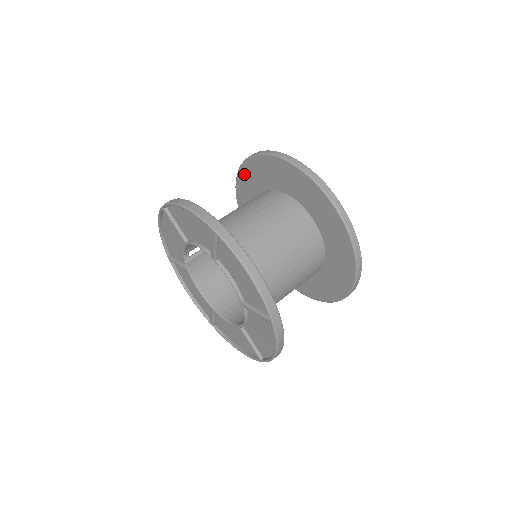
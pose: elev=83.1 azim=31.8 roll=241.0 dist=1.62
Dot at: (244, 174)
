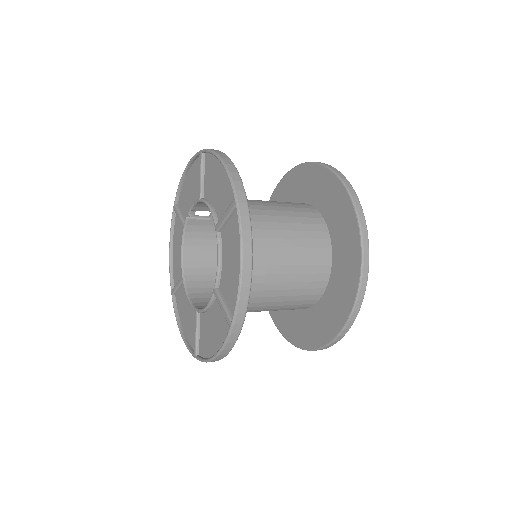
Dot at: (295, 175)
